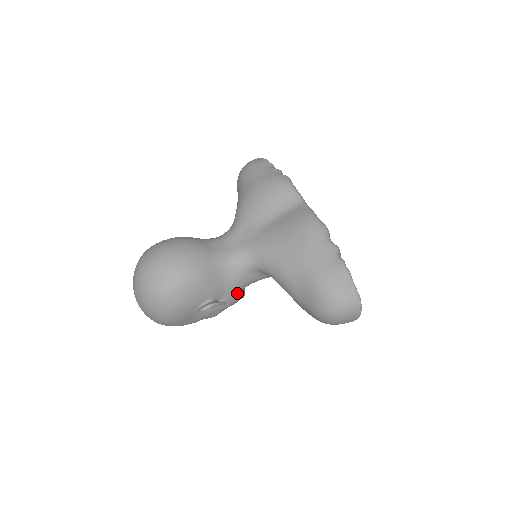
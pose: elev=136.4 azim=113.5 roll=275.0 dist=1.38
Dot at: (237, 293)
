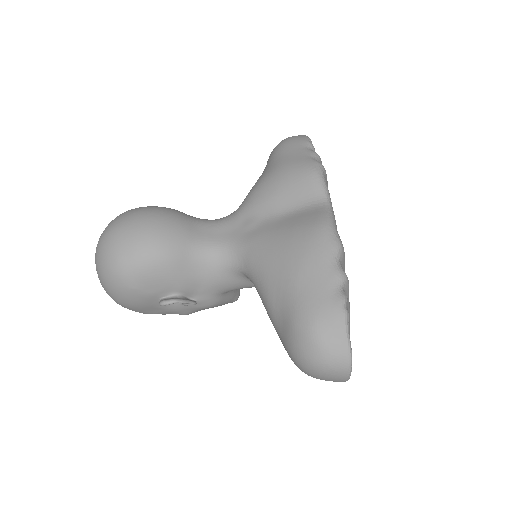
Dot at: (217, 295)
